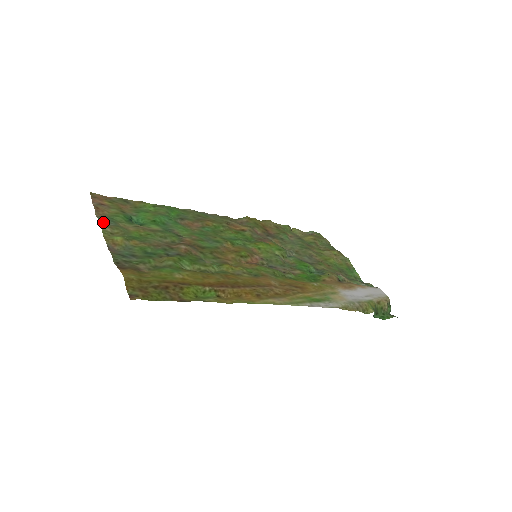
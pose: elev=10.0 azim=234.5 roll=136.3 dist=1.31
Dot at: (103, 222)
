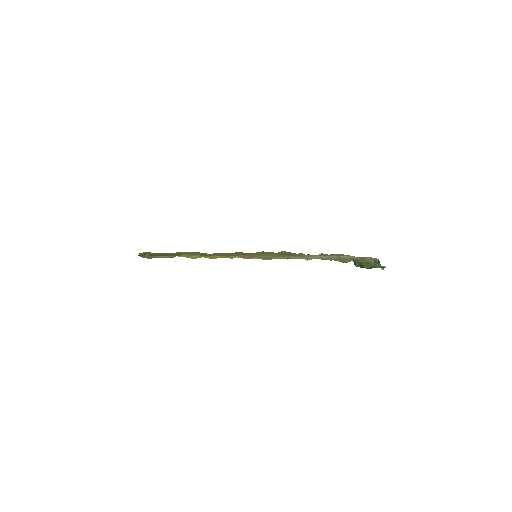
Dot at: occluded
